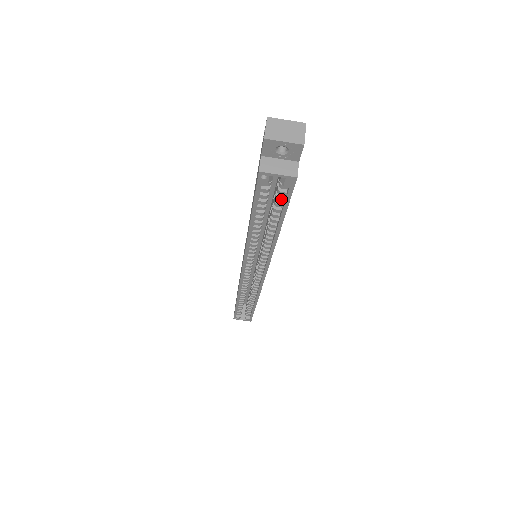
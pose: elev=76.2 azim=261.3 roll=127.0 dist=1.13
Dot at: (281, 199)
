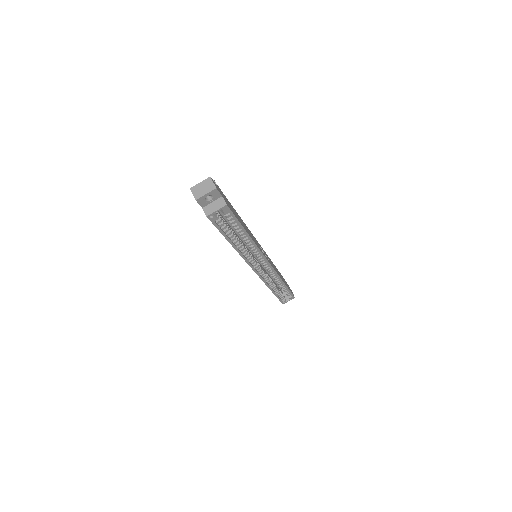
Dot at: (231, 219)
